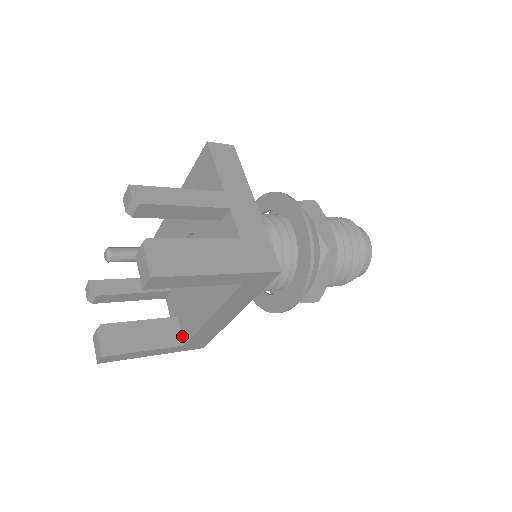
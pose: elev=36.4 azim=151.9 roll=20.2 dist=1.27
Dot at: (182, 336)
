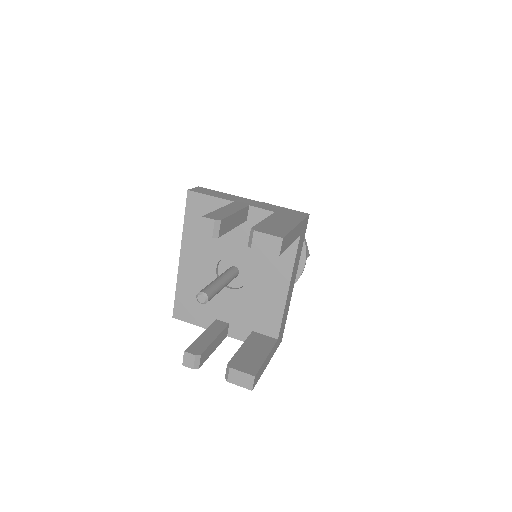
Dot at: (270, 337)
